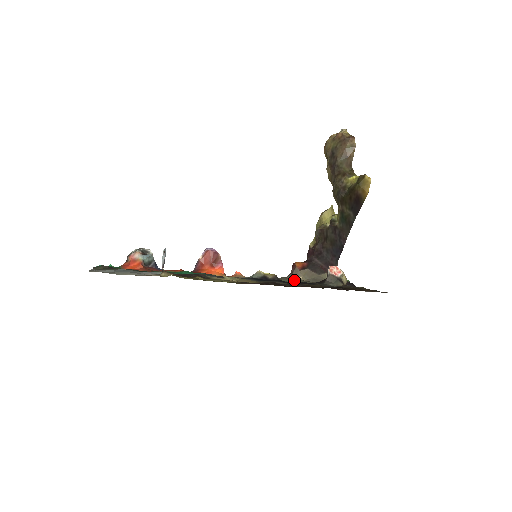
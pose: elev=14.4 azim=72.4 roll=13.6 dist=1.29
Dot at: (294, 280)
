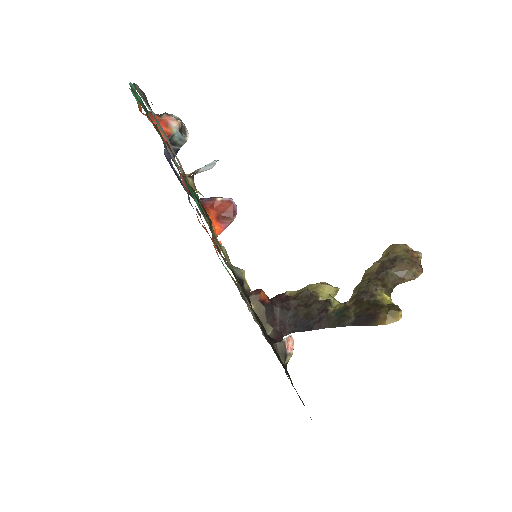
Dot at: occluded
